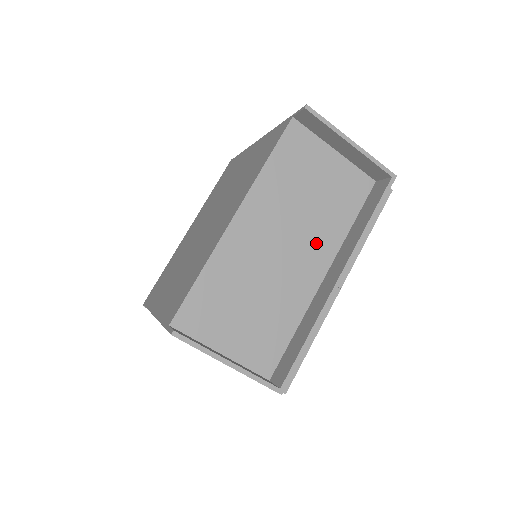
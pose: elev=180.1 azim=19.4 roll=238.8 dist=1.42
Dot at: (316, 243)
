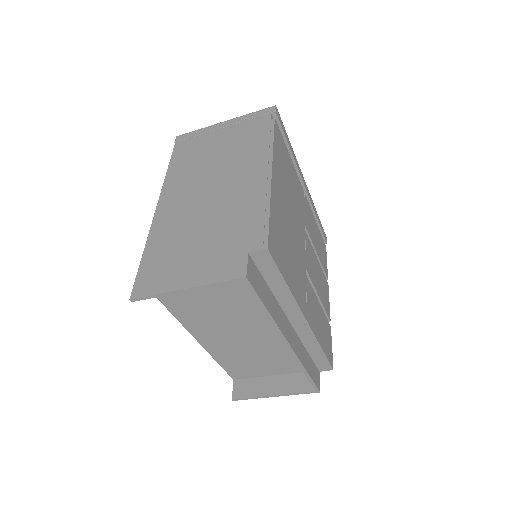
Dot at: (256, 315)
